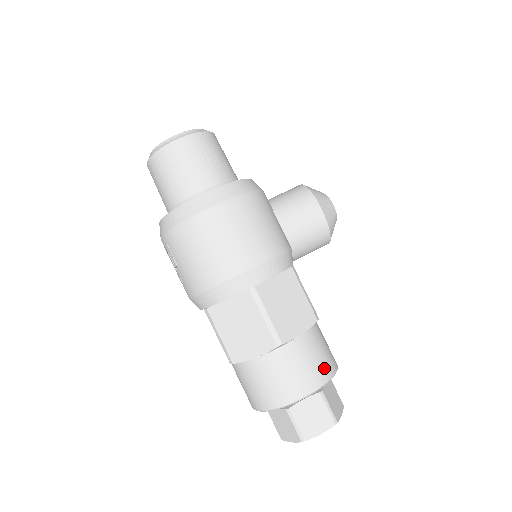
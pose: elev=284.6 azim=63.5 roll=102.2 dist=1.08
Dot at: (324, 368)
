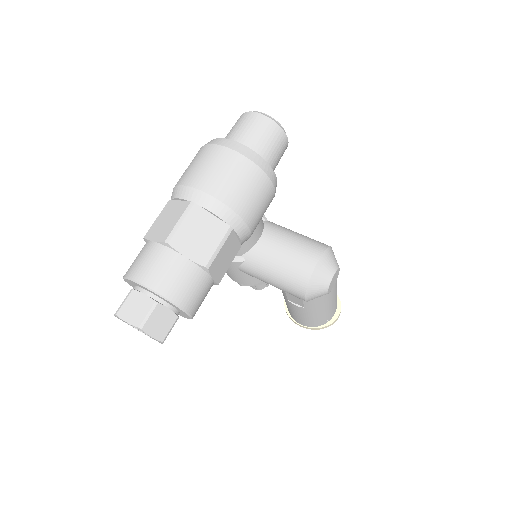
Dot at: (173, 289)
